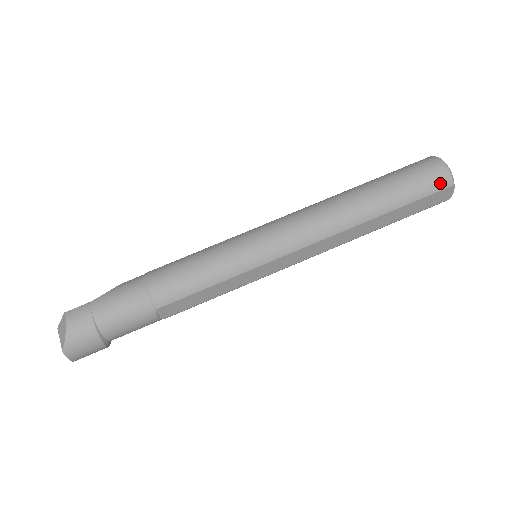
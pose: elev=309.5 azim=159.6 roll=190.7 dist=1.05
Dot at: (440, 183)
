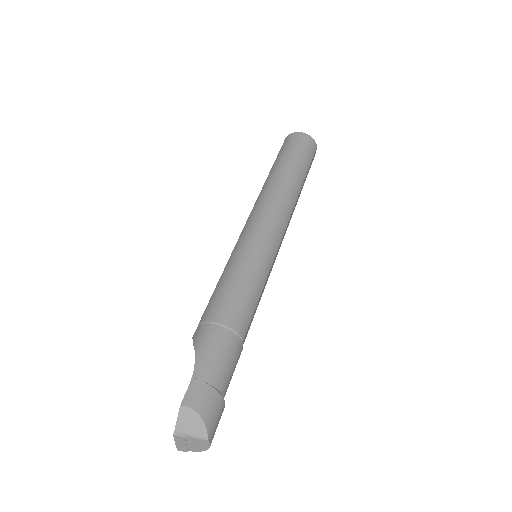
Dot at: (313, 147)
